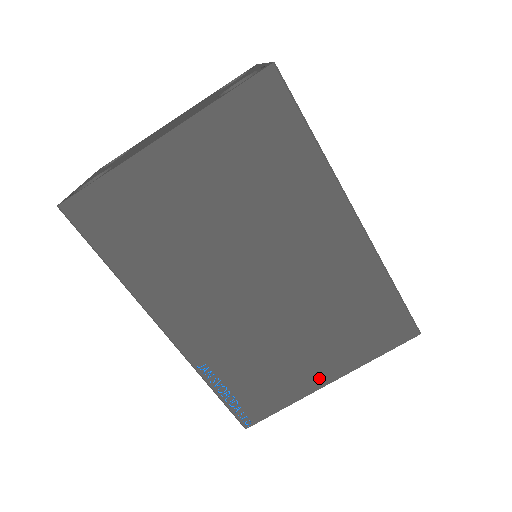
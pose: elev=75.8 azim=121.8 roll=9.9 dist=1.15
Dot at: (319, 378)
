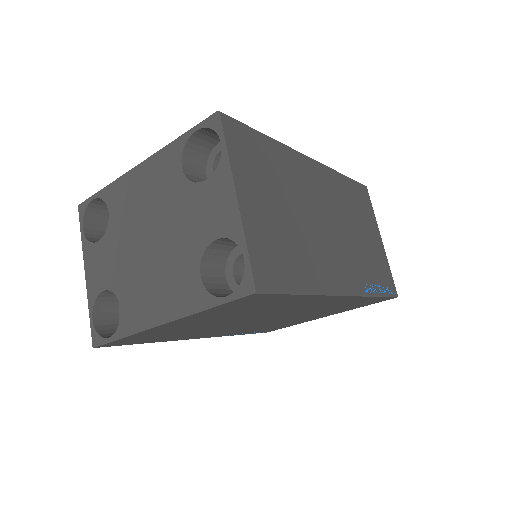
Dot at: (317, 318)
